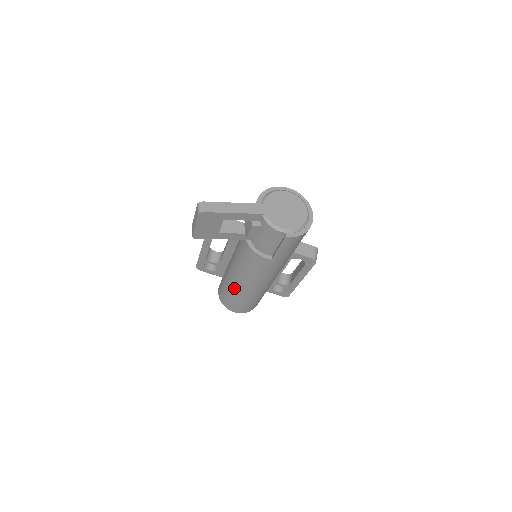
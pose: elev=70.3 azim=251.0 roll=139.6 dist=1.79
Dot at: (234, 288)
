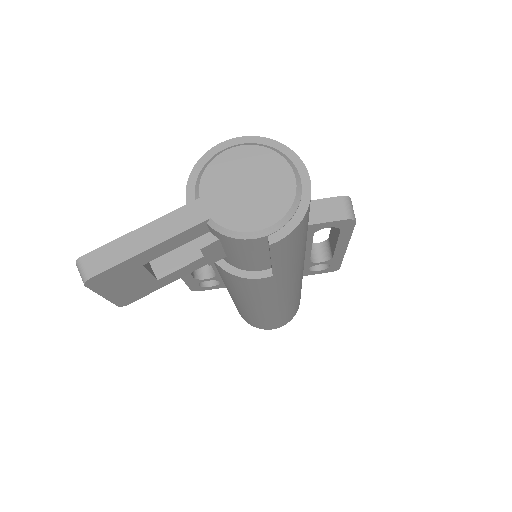
Dot at: (249, 313)
